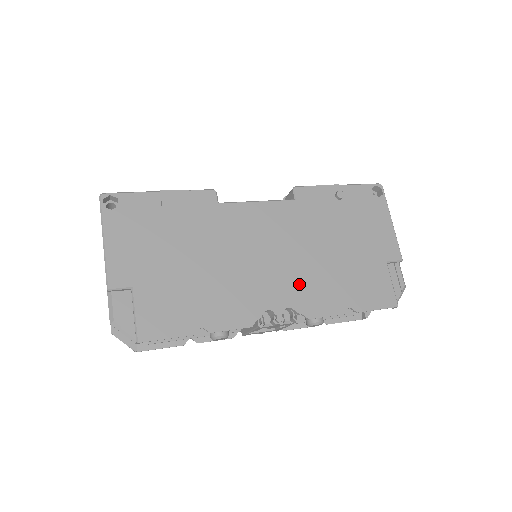
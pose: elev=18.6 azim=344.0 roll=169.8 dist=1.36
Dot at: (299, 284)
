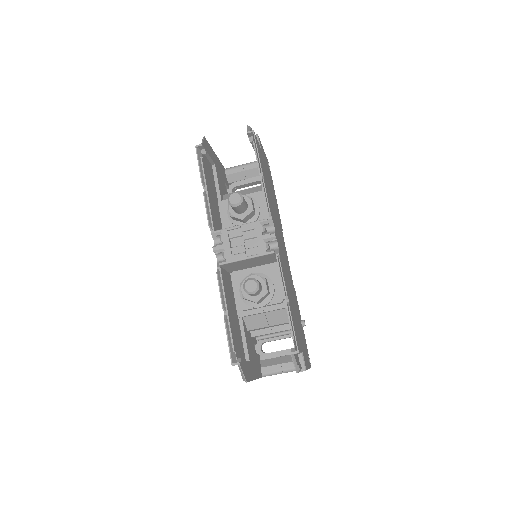
Dot at: (283, 263)
